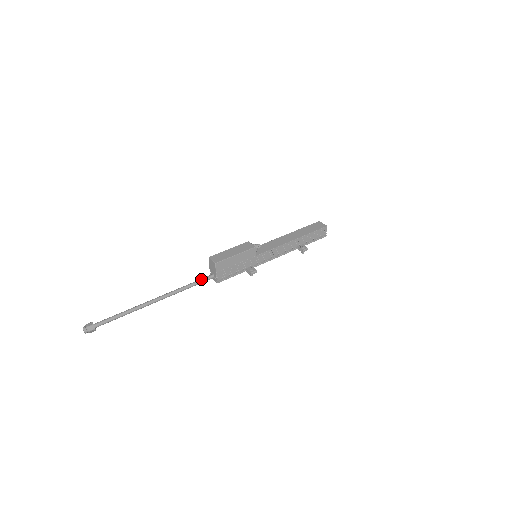
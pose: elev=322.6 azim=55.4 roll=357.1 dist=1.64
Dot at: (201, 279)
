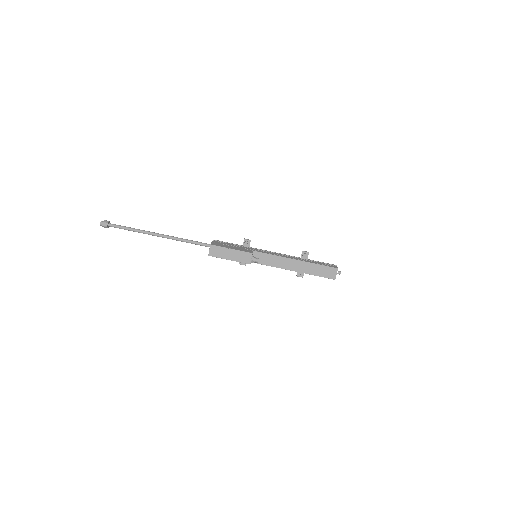
Dot at: (200, 244)
